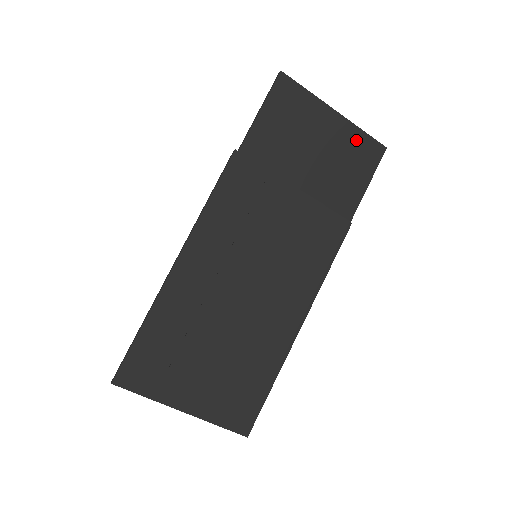
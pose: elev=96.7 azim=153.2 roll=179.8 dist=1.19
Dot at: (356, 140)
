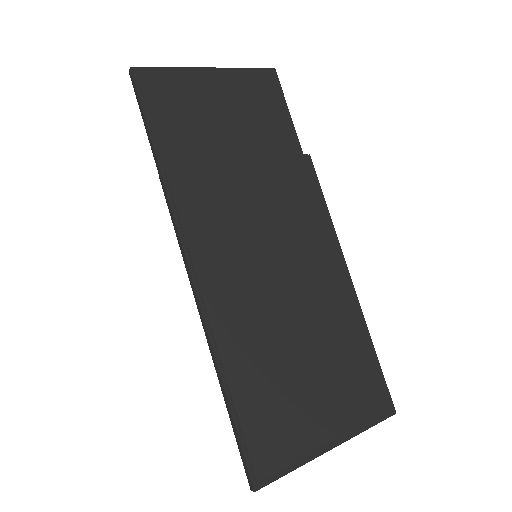
Dot at: (246, 81)
